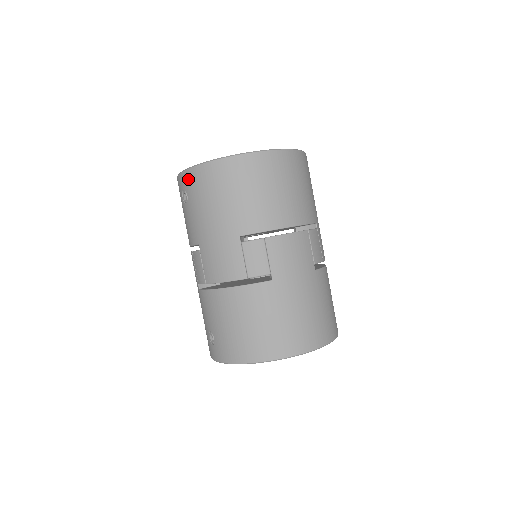
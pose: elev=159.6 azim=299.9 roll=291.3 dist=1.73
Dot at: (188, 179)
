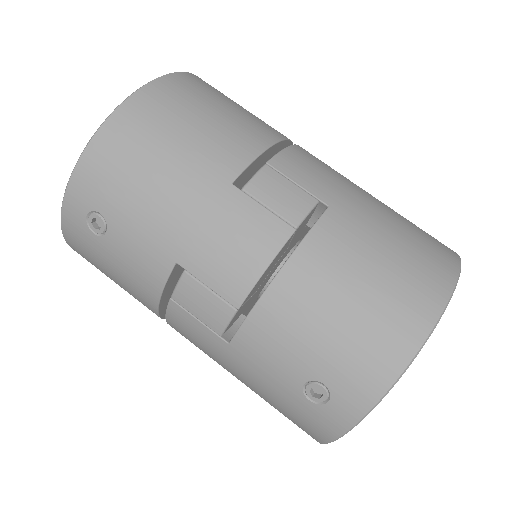
Dot at: (84, 186)
